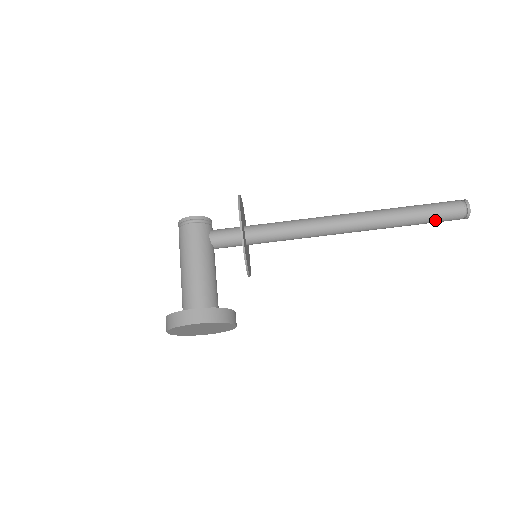
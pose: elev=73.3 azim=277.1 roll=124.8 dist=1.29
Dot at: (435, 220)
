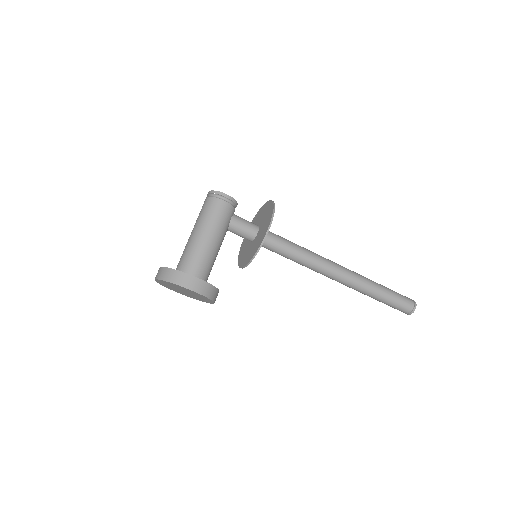
Dot at: (389, 304)
